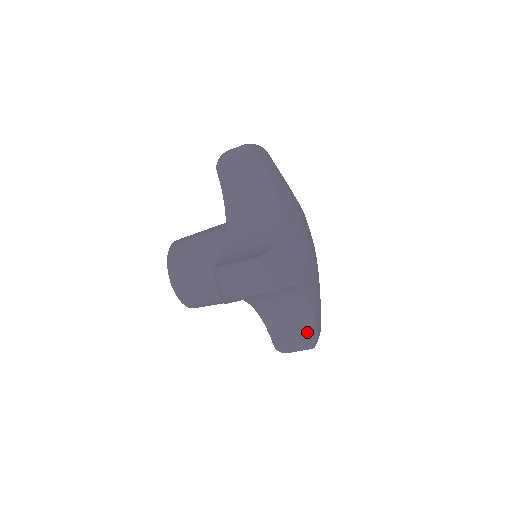
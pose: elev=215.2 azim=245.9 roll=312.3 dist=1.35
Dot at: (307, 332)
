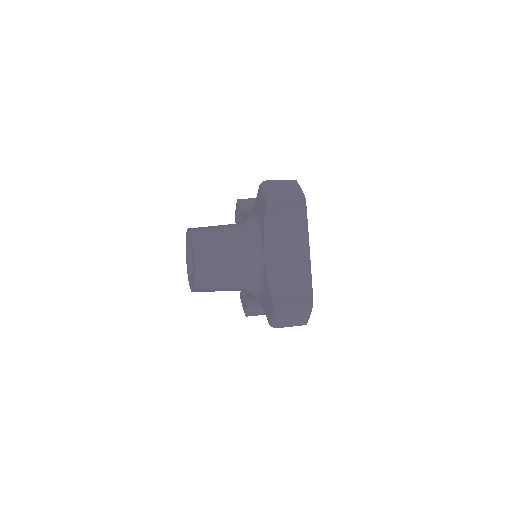
Dot at: occluded
